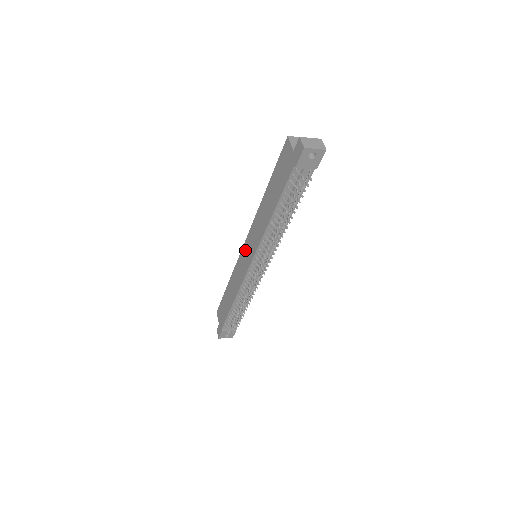
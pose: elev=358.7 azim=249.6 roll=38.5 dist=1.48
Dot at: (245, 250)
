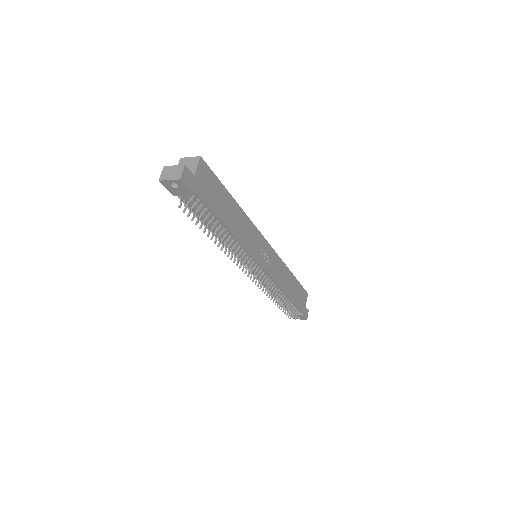
Dot at: occluded
